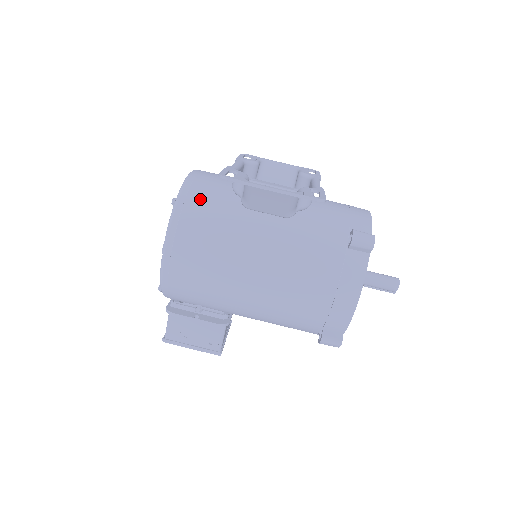
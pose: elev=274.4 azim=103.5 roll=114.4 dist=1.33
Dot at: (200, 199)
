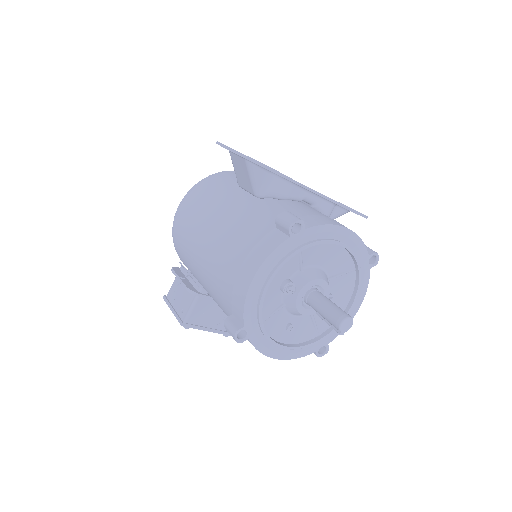
Dot at: (222, 177)
